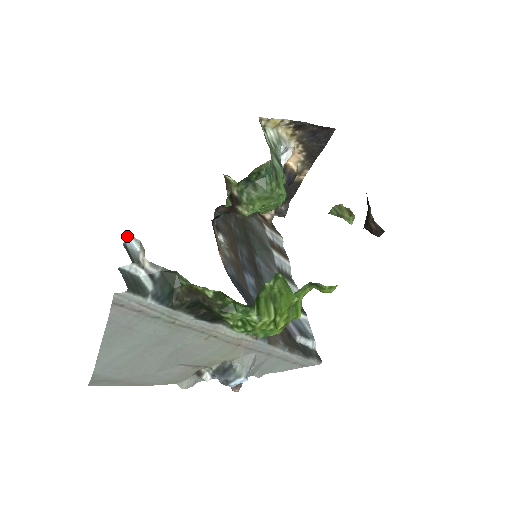
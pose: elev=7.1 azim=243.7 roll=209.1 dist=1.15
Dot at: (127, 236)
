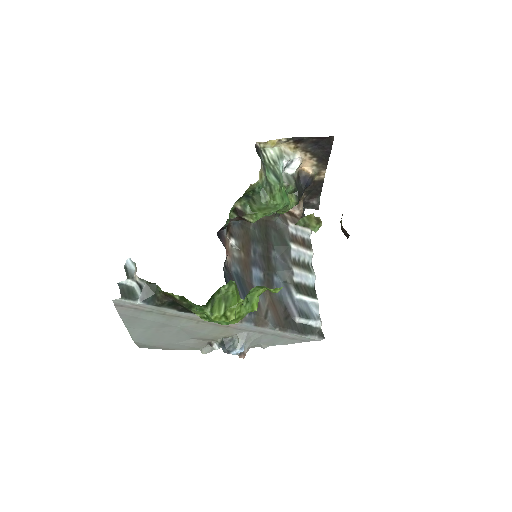
Dot at: (128, 260)
